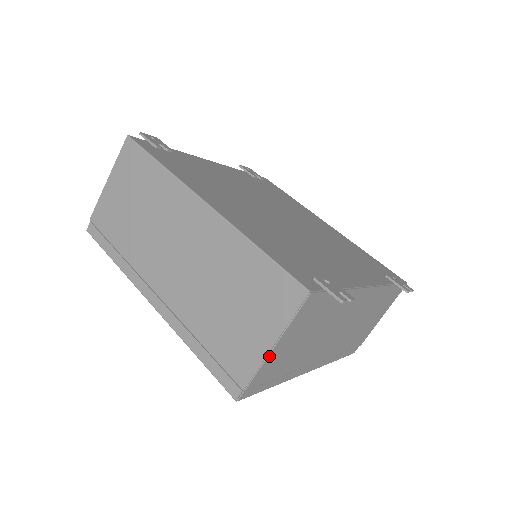
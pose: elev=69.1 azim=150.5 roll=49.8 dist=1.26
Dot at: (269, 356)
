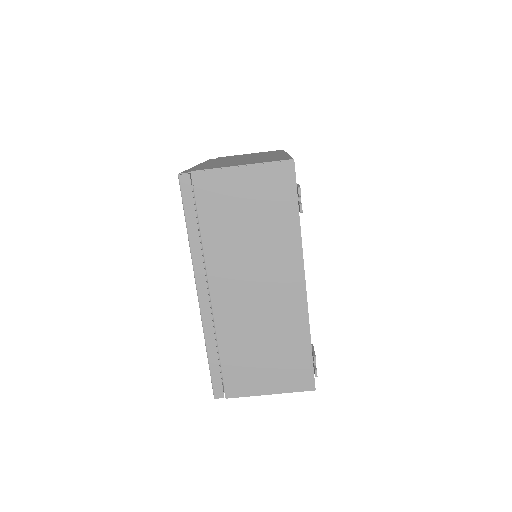
Dot at: (229, 170)
